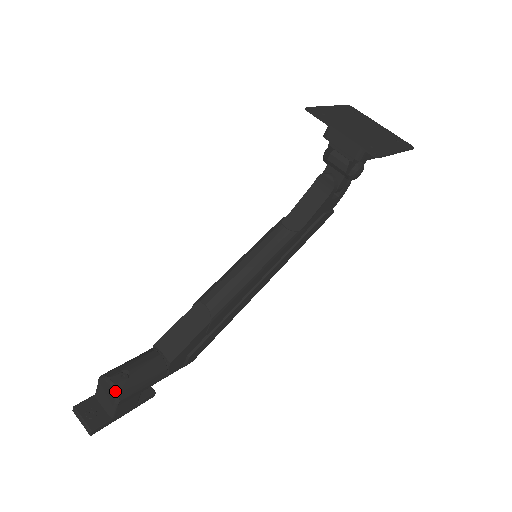
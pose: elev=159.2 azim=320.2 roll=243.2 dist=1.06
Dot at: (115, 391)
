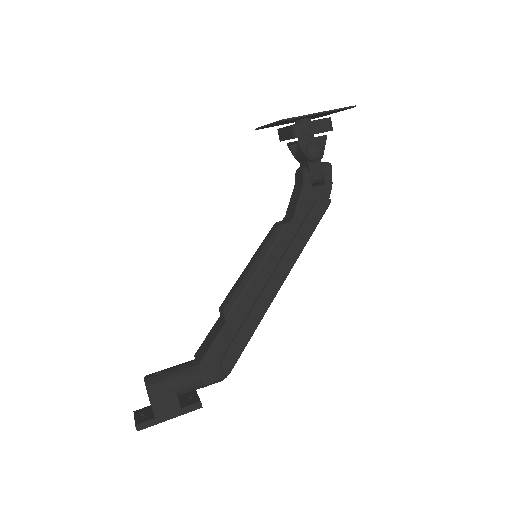
Dot at: (146, 384)
